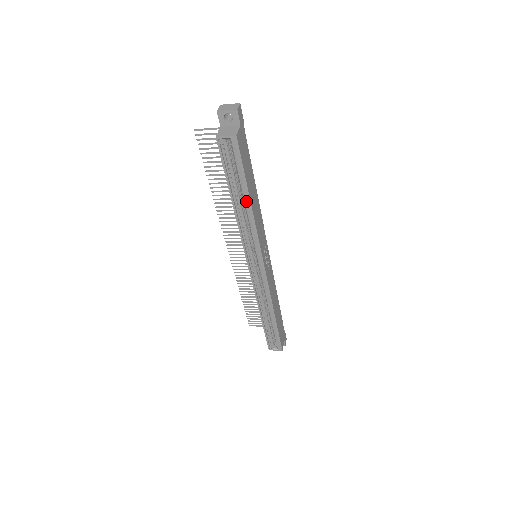
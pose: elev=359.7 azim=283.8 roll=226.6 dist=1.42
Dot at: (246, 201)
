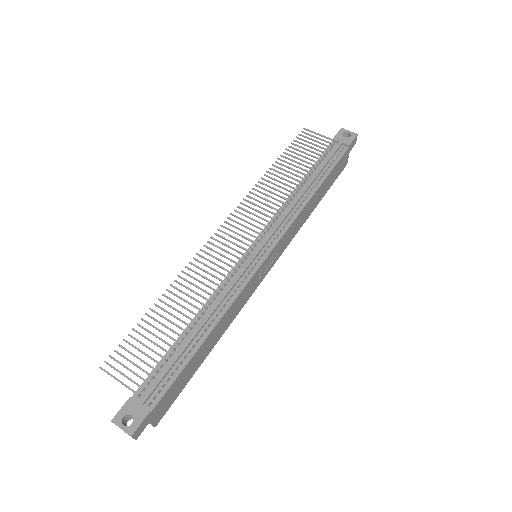
Dot at: occluded
